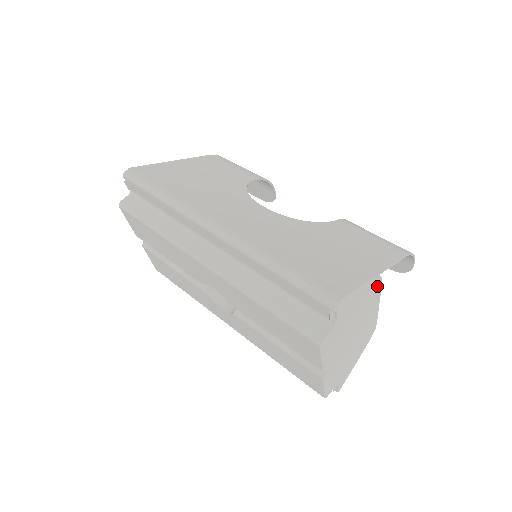
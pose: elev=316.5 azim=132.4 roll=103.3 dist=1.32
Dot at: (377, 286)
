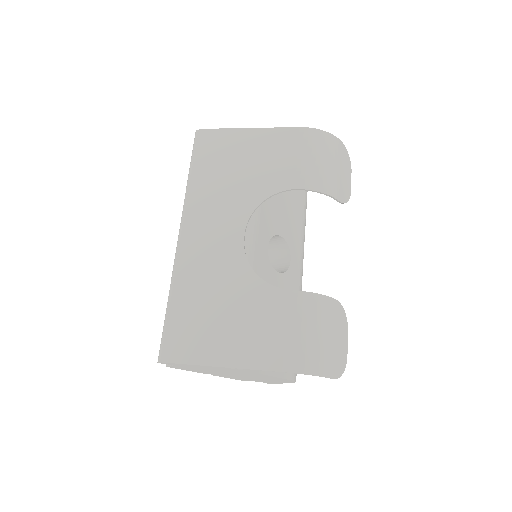
Dot at: (237, 370)
